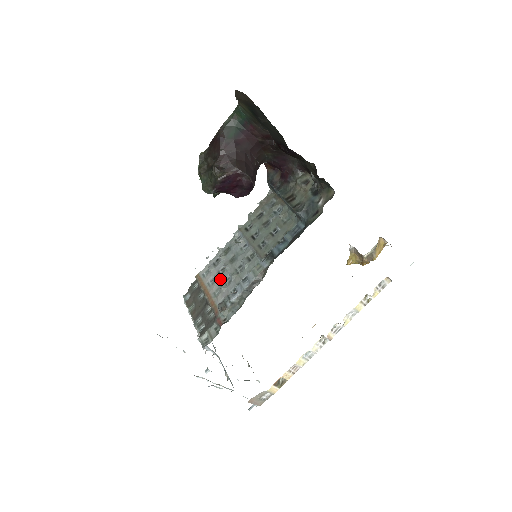
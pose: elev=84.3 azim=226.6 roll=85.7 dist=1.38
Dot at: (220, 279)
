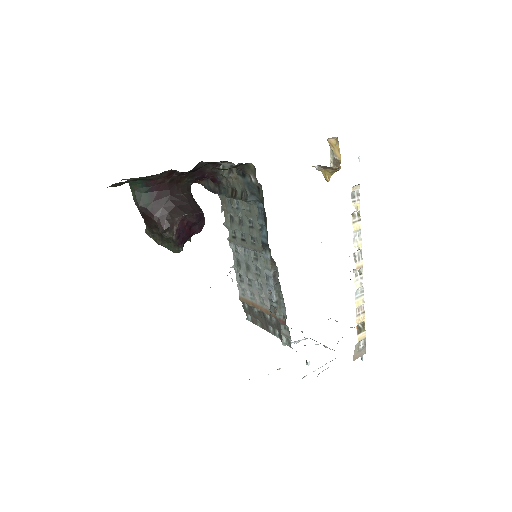
Dot at: (254, 289)
